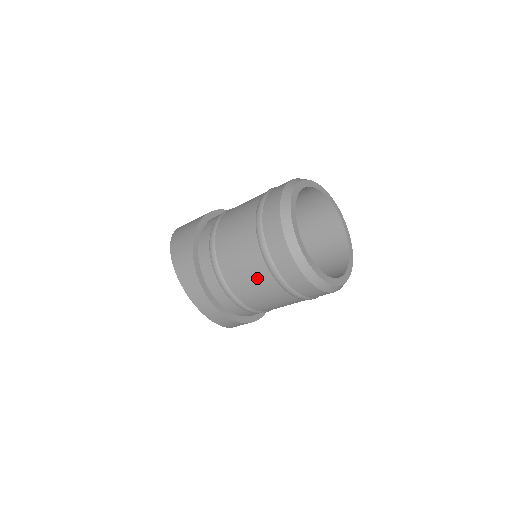
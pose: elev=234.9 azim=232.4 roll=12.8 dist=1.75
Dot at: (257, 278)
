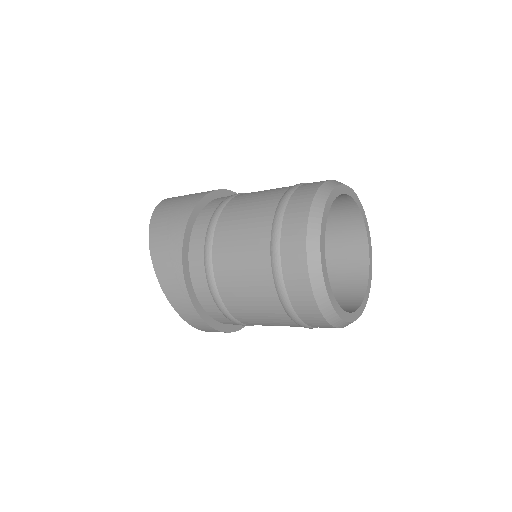
Dot at: (267, 312)
